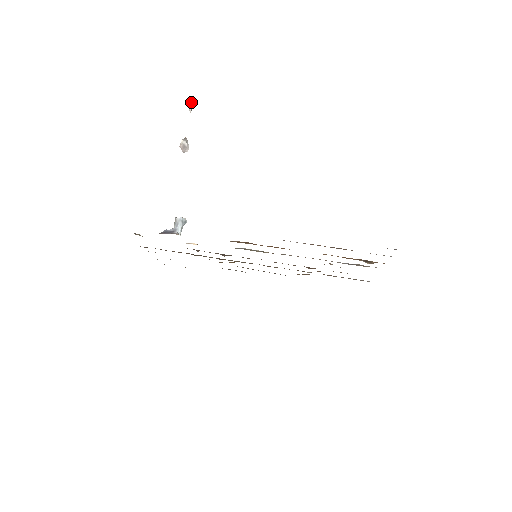
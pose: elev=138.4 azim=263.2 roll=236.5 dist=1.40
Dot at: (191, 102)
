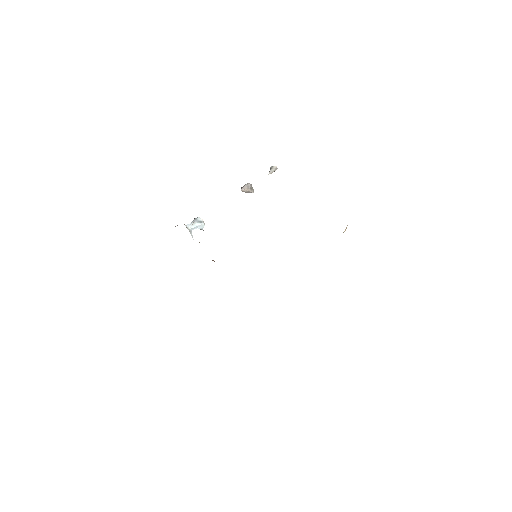
Dot at: (272, 167)
